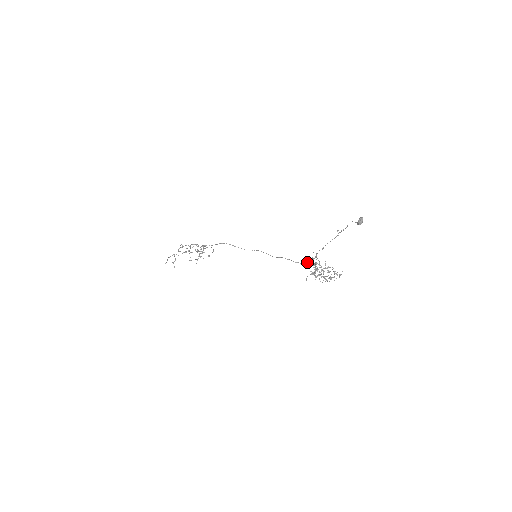
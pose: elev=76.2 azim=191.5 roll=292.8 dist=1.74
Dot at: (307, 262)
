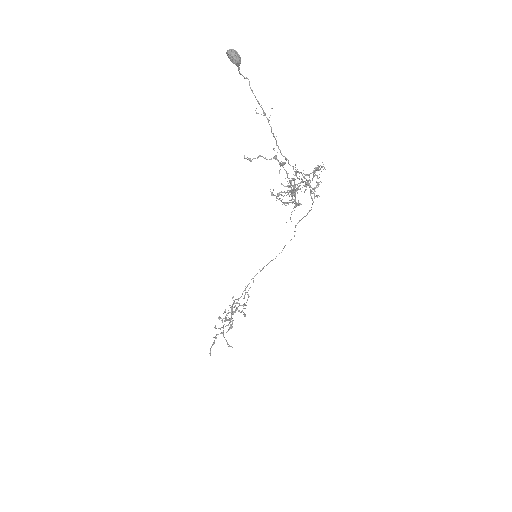
Dot at: occluded
